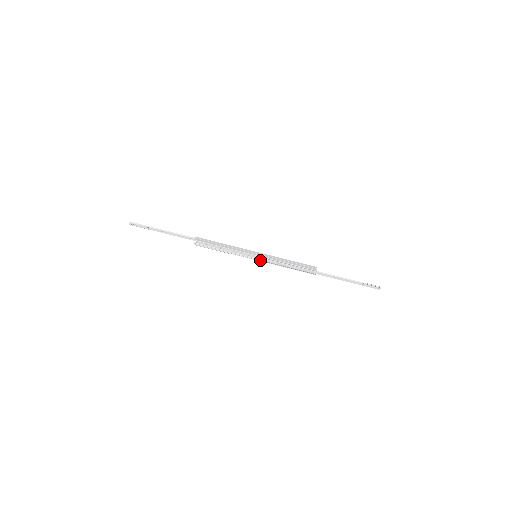
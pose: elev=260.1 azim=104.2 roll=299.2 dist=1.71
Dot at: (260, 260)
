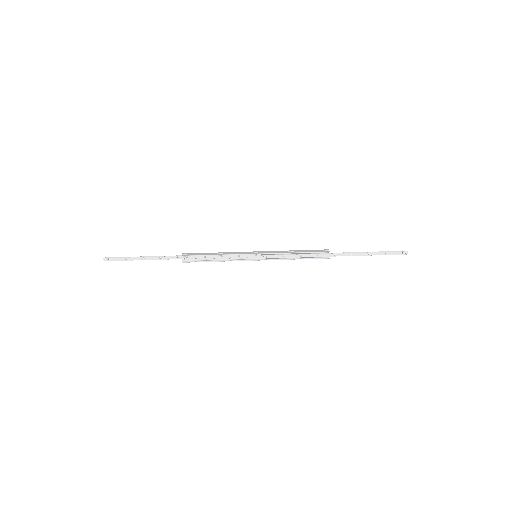
Dot at: (262, 259)
